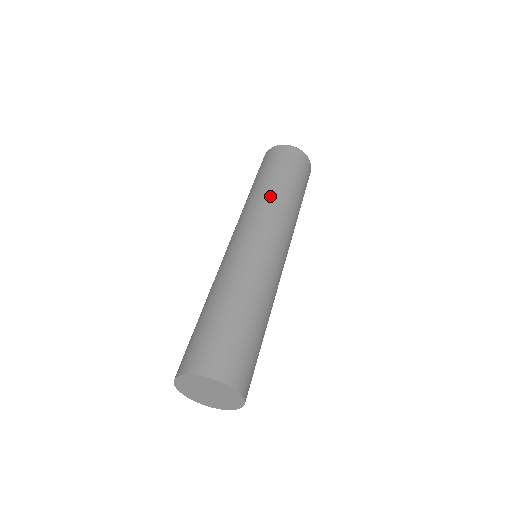
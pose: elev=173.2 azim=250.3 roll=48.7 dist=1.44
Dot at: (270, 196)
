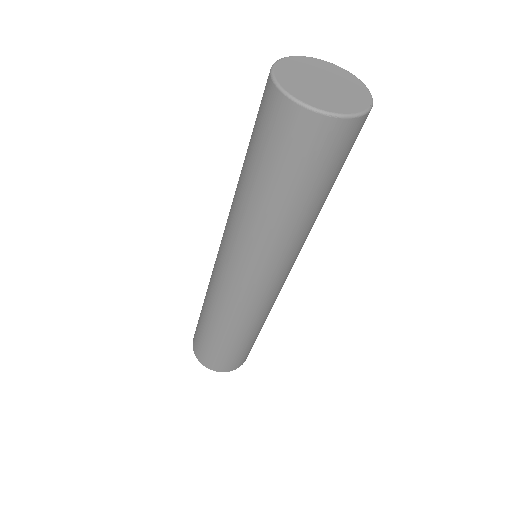
Dot at: (247, 221)
